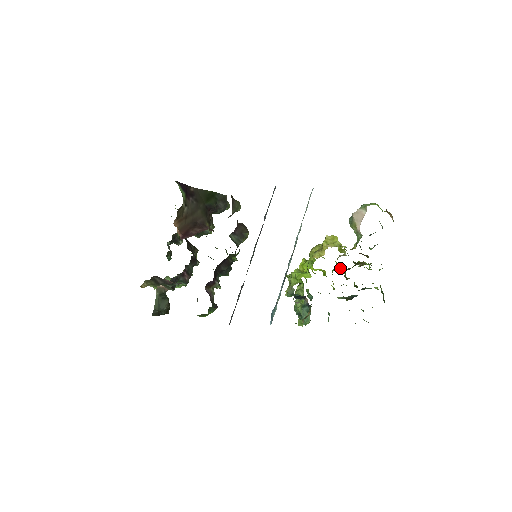
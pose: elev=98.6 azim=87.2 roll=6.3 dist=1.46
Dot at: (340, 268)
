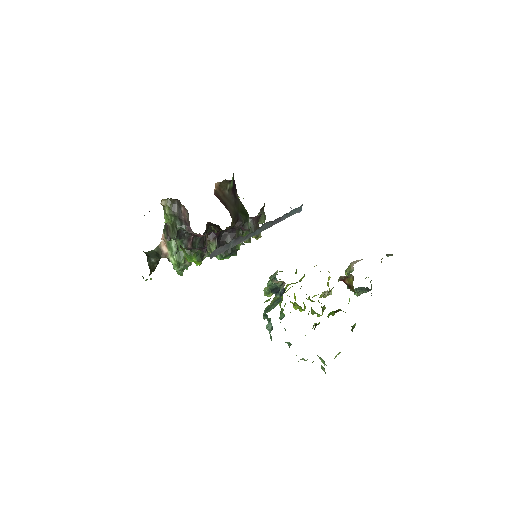
Dot at: (321, 306)
